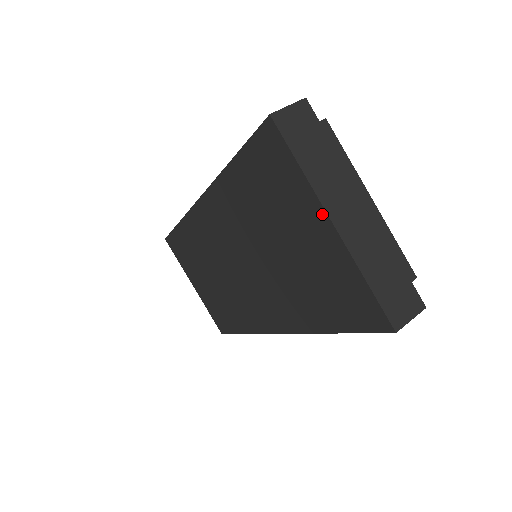
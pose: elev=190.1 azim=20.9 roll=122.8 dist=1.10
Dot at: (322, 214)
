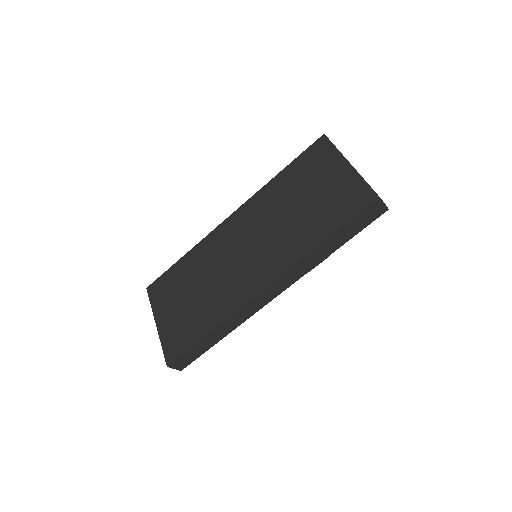
Dot at: (344, 162)
